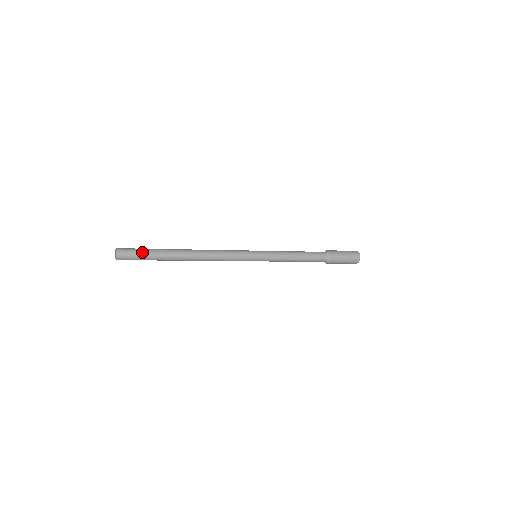
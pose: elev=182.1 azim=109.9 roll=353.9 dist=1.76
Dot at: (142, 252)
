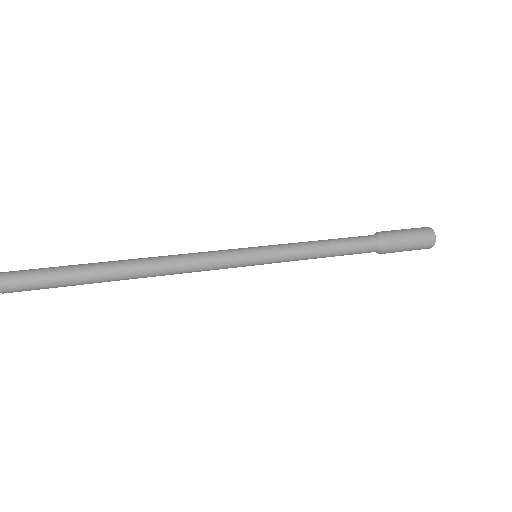
Dot at: (46, 270)
